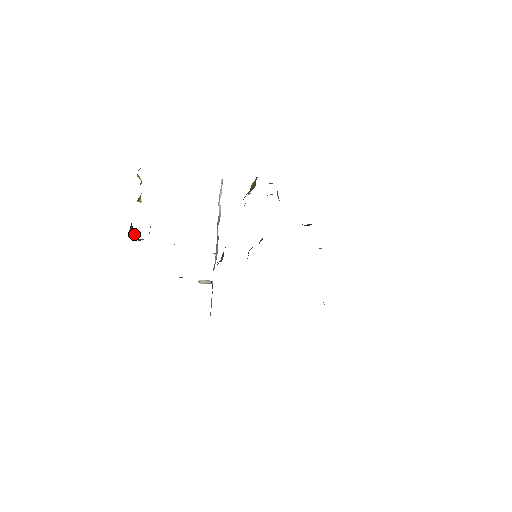
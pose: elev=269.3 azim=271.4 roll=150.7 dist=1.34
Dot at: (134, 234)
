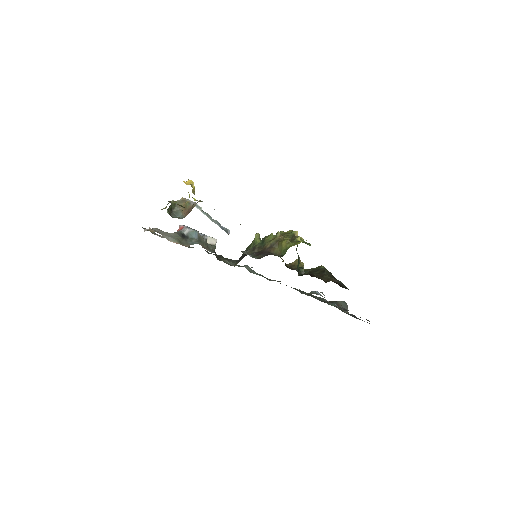
Dot at: (170, 206)
